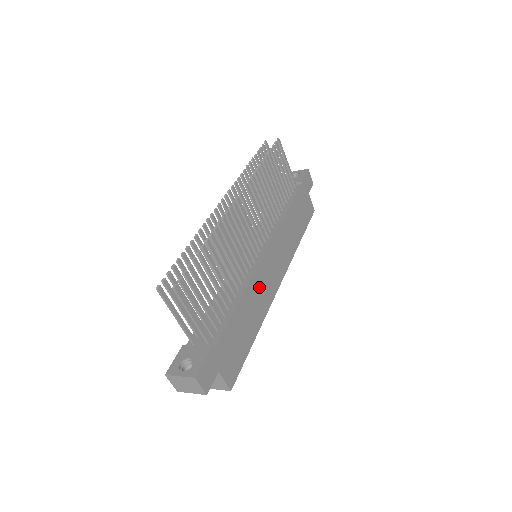
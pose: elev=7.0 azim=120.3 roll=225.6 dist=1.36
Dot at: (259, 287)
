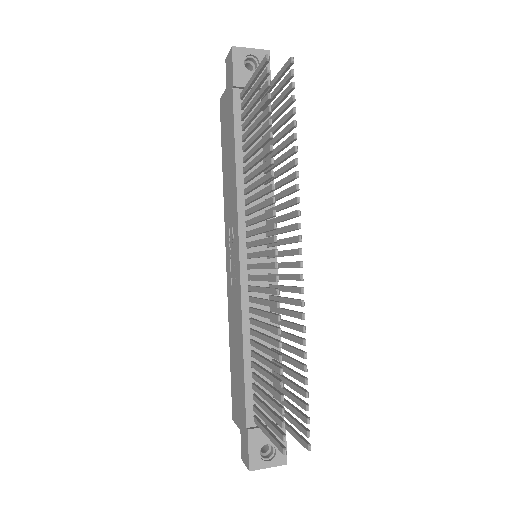
Dot at: occluded
